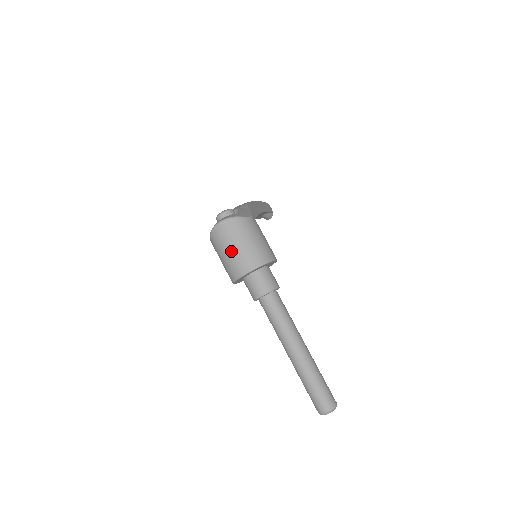
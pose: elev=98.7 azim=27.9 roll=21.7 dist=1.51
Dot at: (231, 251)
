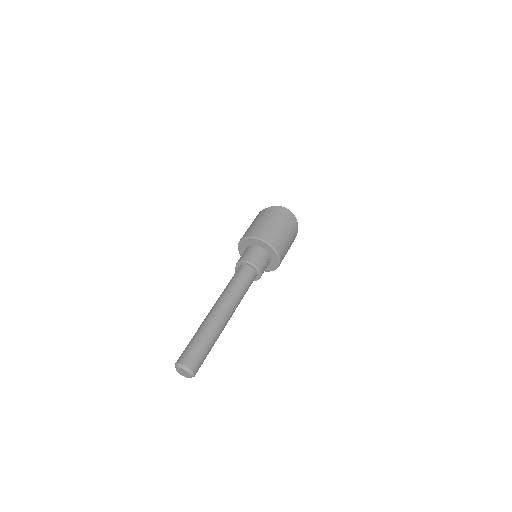
Dot at: (276, 225)
